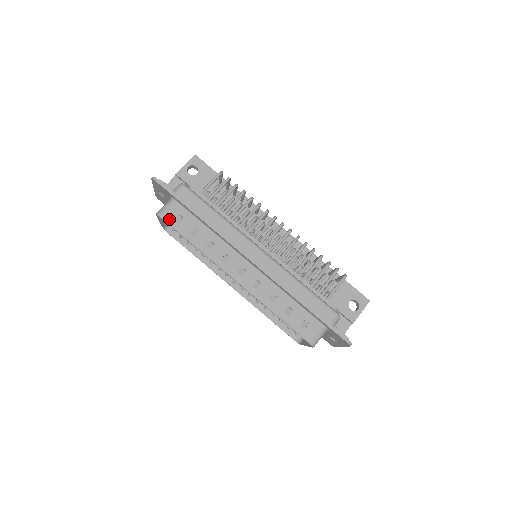
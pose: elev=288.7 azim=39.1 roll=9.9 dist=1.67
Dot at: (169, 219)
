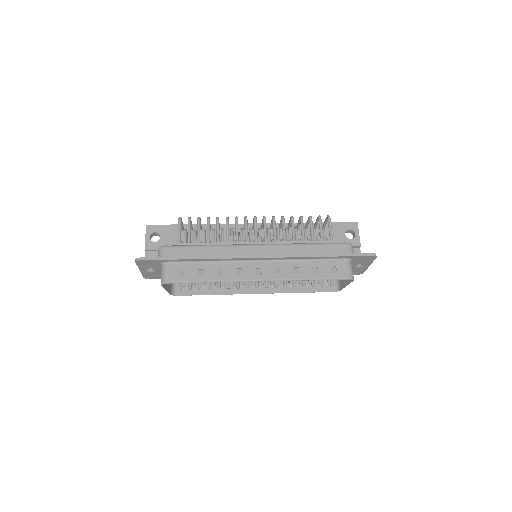
Dot at: (174, 279)
